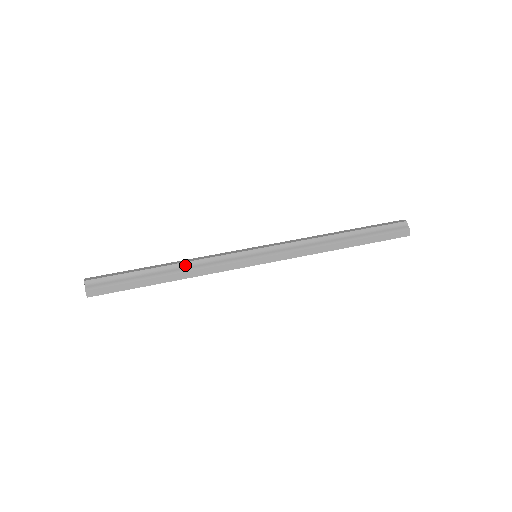
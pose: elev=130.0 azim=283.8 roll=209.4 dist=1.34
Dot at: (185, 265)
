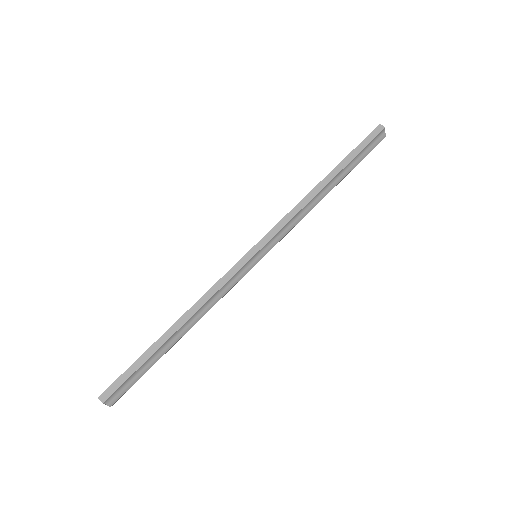
Dot at: (195, 315)
